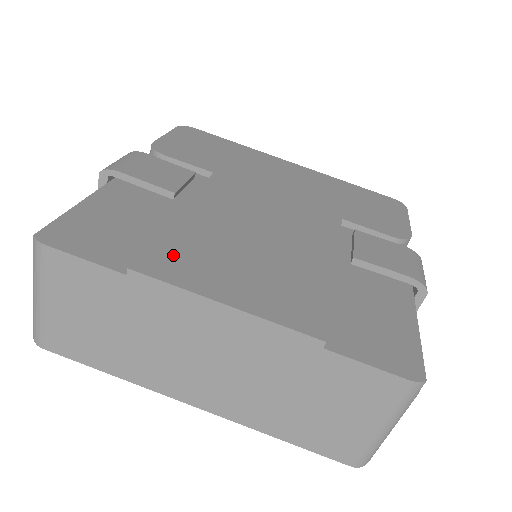
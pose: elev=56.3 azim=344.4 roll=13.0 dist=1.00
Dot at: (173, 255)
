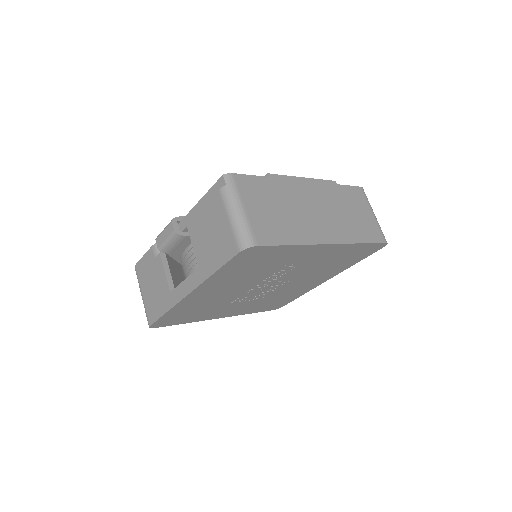
Dot at: occluded
